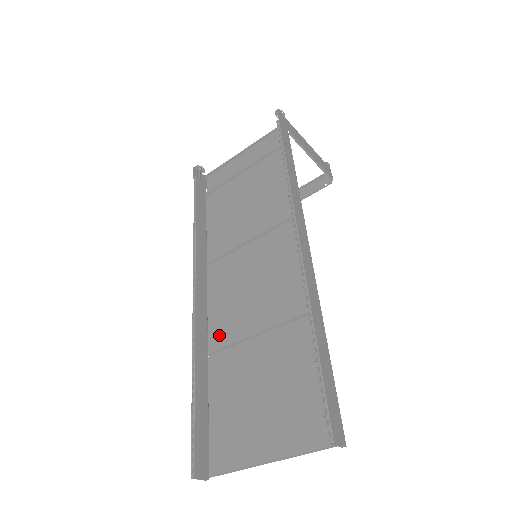
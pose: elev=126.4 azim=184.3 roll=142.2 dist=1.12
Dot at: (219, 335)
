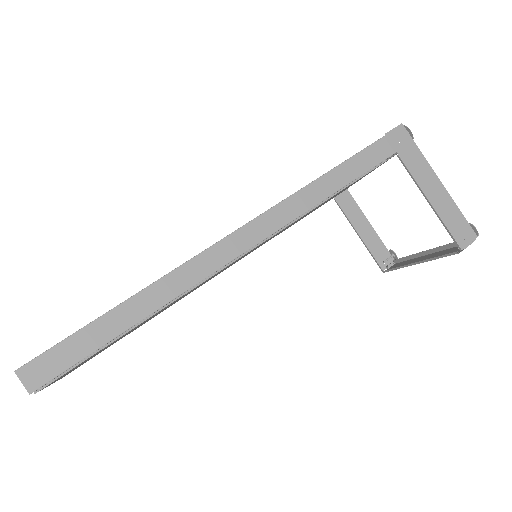
Dot at: occluded
